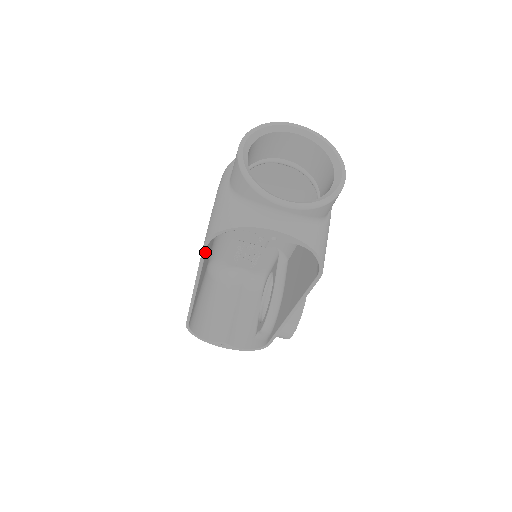
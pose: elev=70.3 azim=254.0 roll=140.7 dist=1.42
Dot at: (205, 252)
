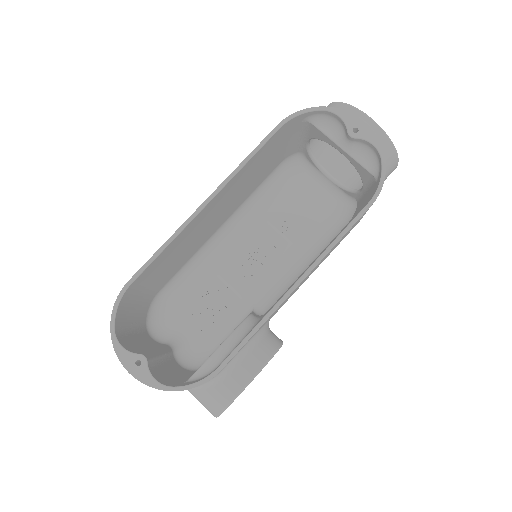
Dot at: (274, 133)
